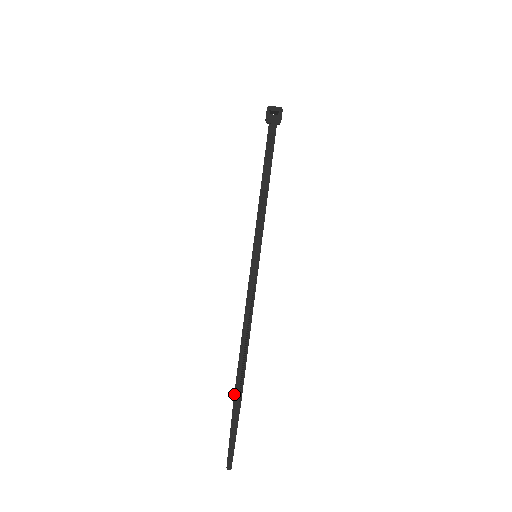
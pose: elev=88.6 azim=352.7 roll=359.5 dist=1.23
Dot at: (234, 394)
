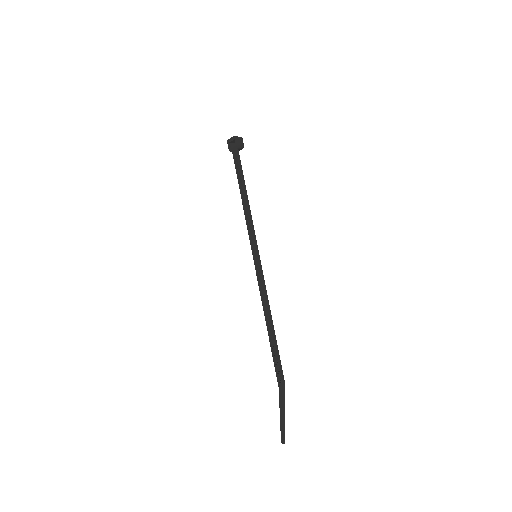
Dot at: occluded
